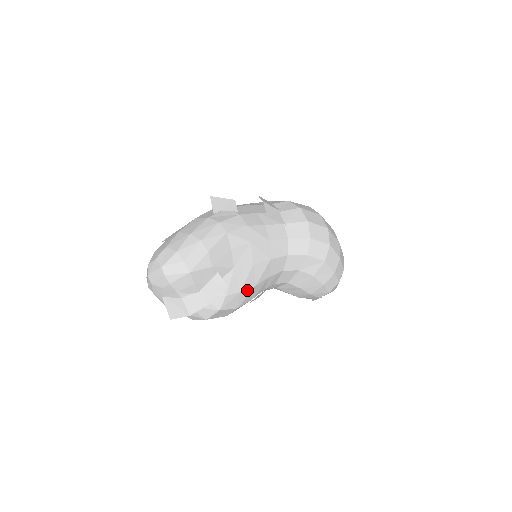
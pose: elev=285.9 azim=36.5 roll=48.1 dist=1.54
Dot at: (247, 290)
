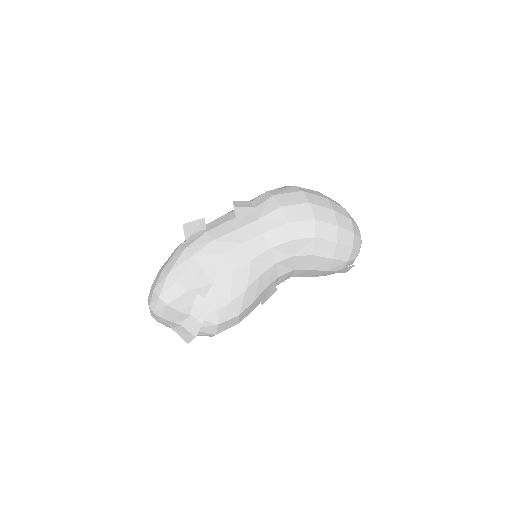
Dot at: (238, 297)
